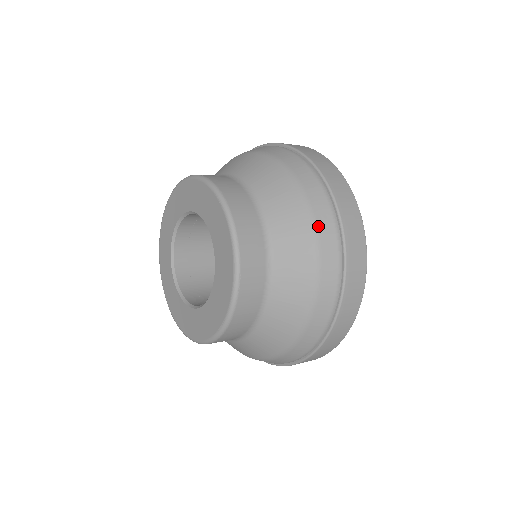
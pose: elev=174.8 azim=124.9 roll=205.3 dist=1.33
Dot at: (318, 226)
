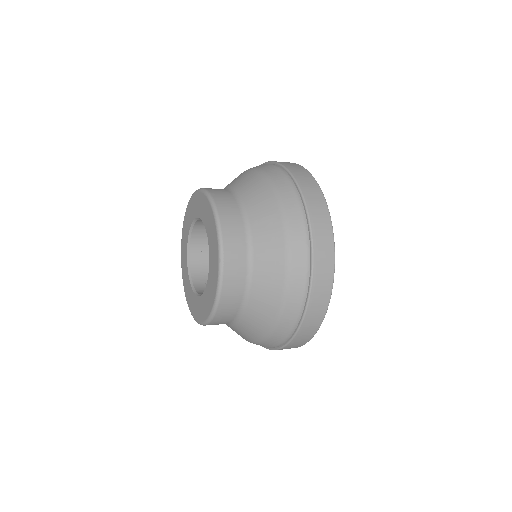
Dot at: (286, 210)
